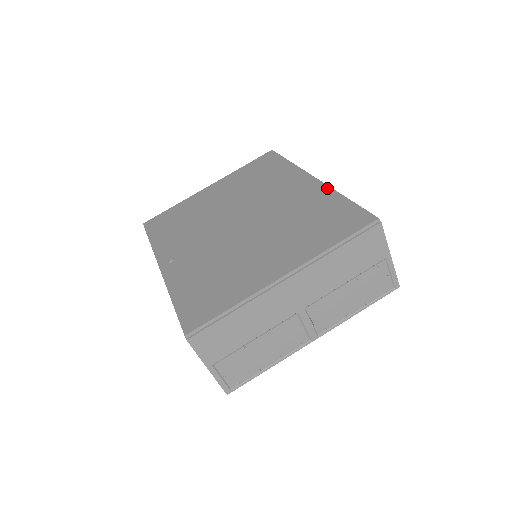
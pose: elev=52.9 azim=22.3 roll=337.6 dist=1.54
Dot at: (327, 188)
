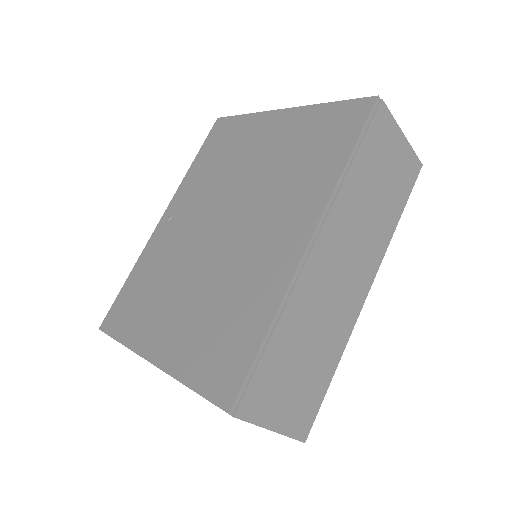
Dot at: (285, 285)
